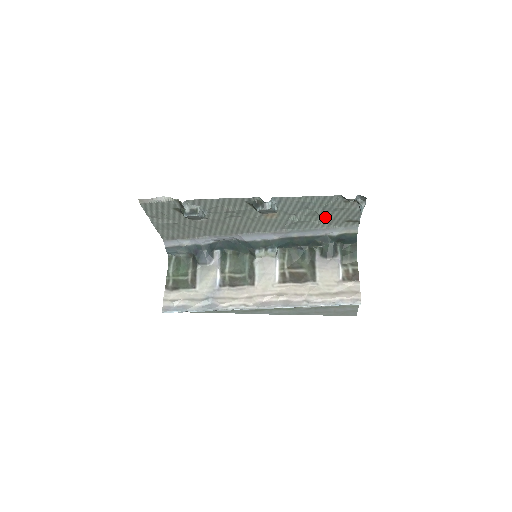
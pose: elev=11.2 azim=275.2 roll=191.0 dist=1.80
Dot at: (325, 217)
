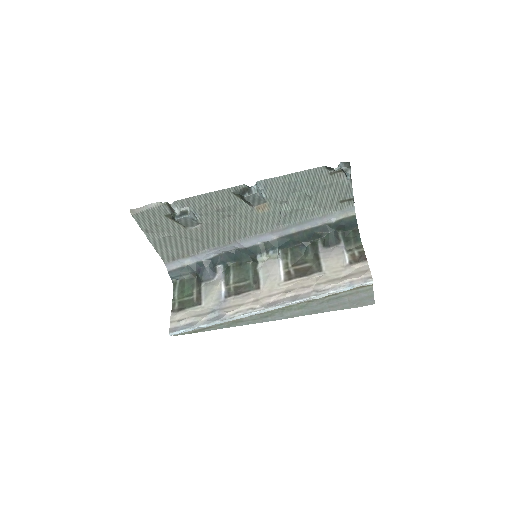
Dot at: (317, 200)
